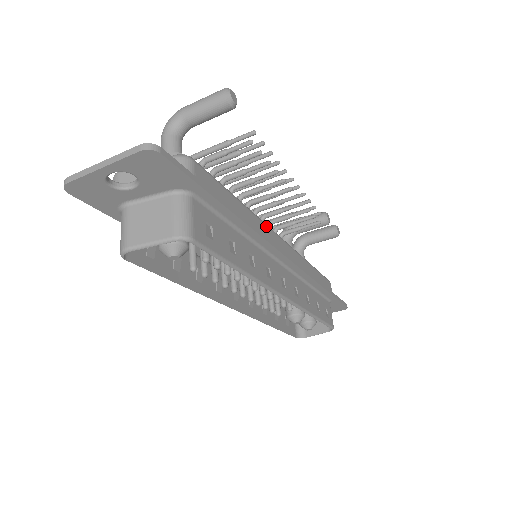
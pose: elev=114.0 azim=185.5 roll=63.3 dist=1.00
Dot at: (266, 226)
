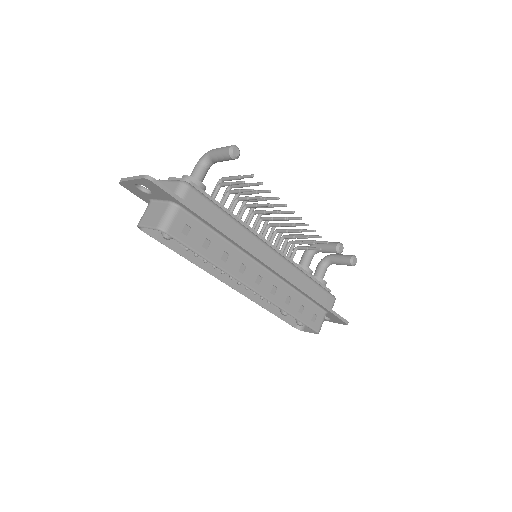
Dot at: (255, 238)
